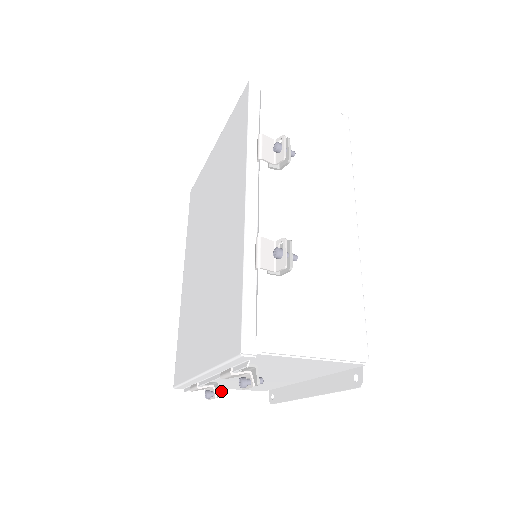
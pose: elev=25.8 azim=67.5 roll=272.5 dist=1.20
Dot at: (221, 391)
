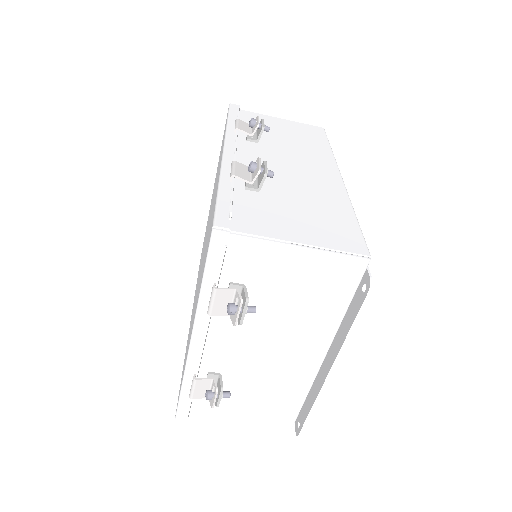
Dot at: (225, 391)
